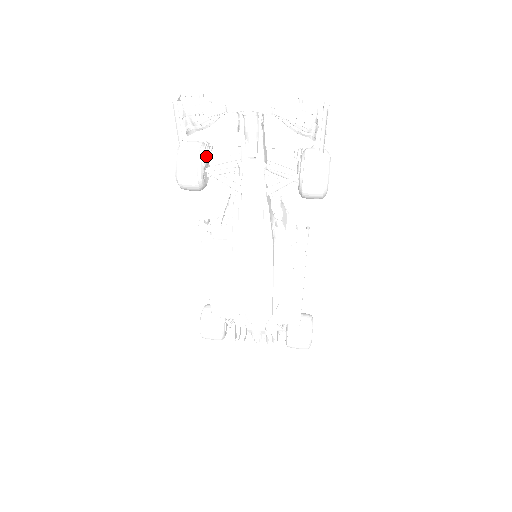
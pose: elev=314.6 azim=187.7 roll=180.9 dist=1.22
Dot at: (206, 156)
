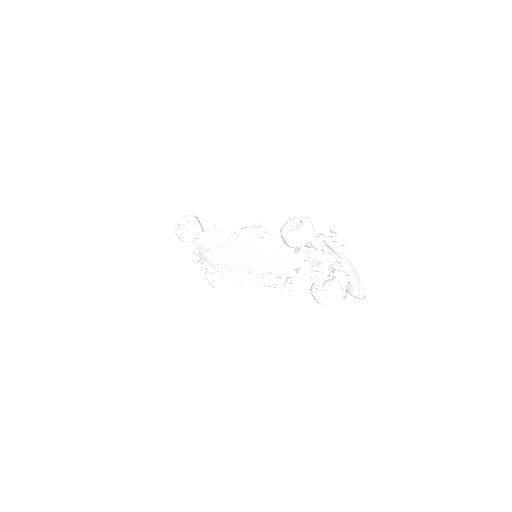
Dot at: (309, 243)
